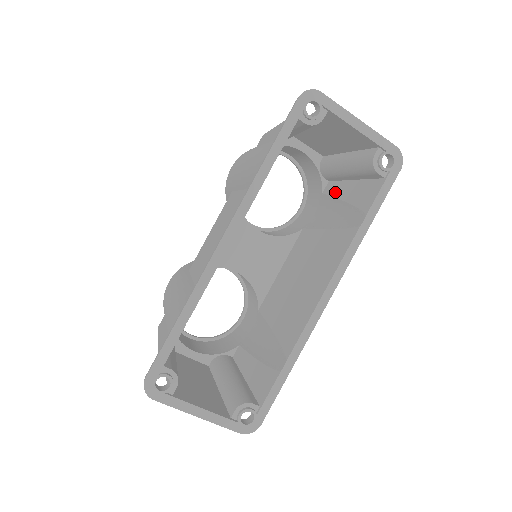
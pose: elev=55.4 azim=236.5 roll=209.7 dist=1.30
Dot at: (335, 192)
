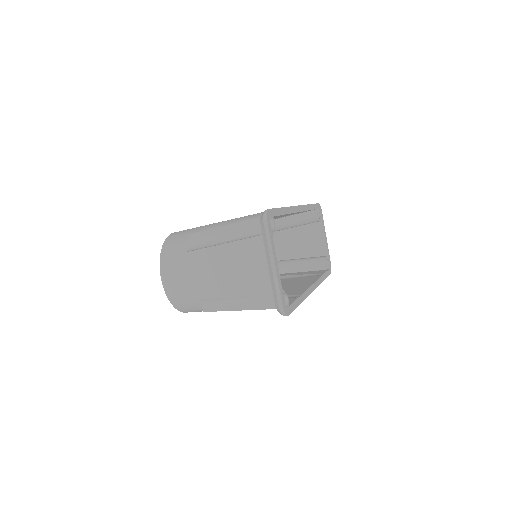
Dot at: occluded
